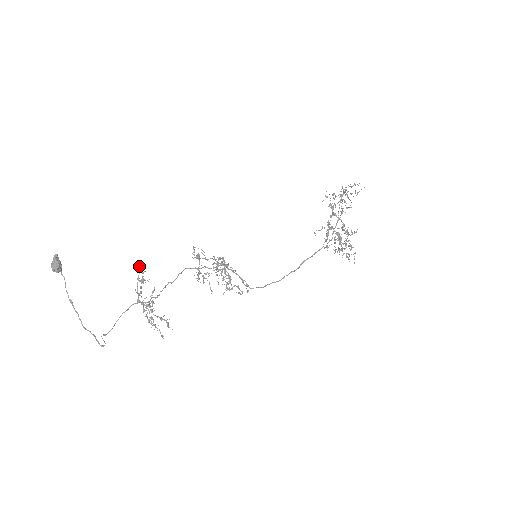
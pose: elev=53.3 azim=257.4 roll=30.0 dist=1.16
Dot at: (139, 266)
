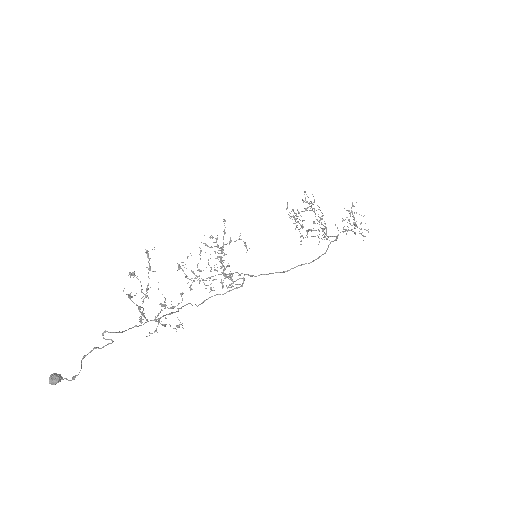
Dot at: occluded
